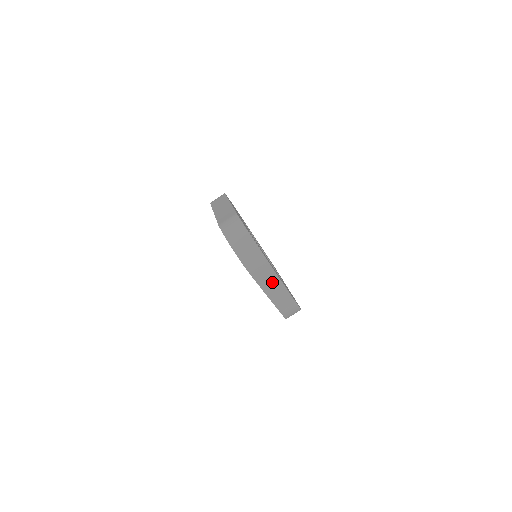
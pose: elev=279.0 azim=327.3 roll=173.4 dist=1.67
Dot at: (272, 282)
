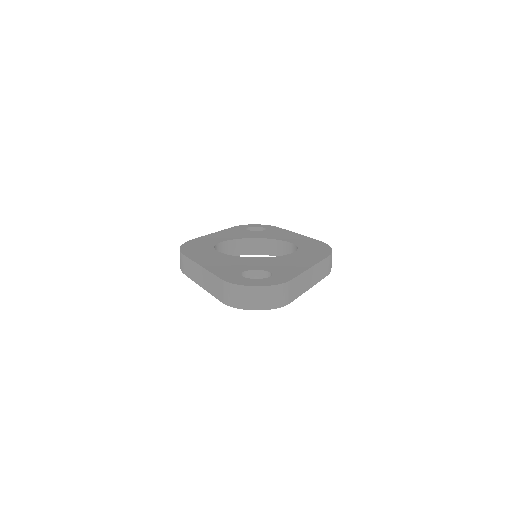
Dot at: (304, 280)
